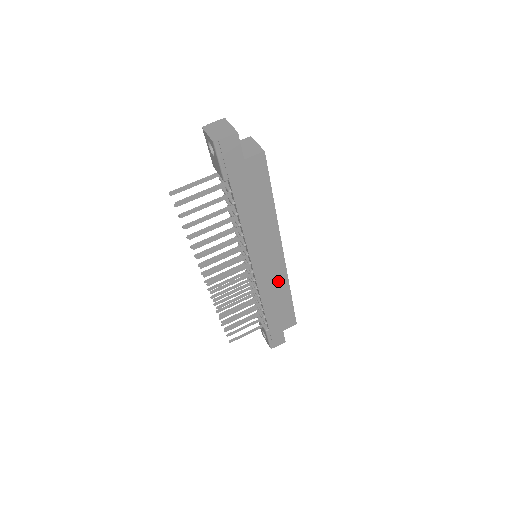
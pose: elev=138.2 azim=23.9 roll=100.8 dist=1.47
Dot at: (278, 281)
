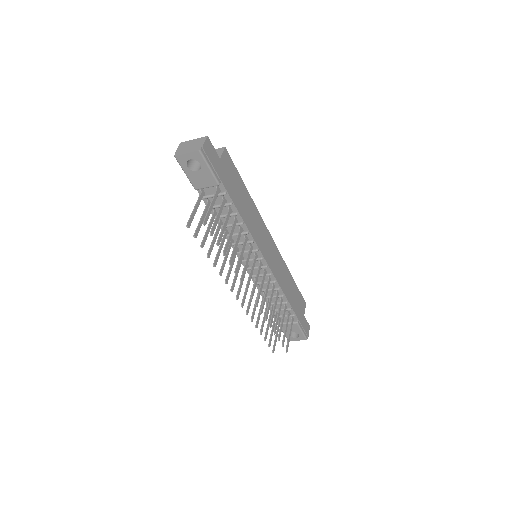
Dot at: (281, 266)
